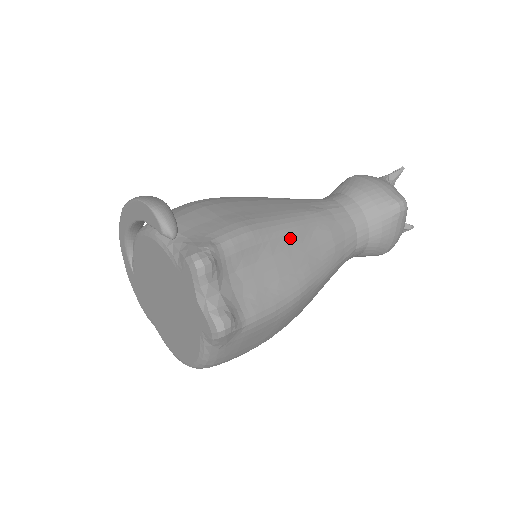
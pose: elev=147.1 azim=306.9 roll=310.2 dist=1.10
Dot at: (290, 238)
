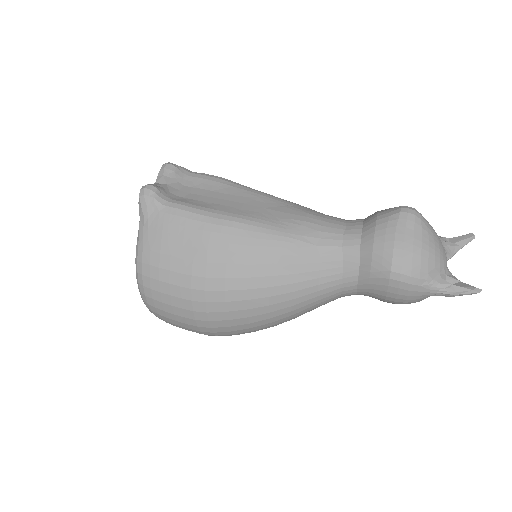
Dot at: (256, 196)
